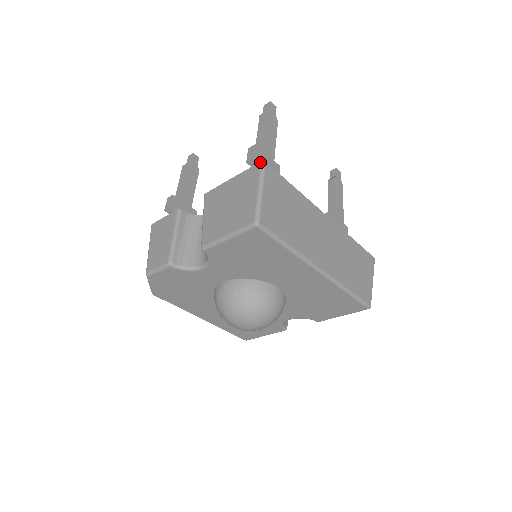
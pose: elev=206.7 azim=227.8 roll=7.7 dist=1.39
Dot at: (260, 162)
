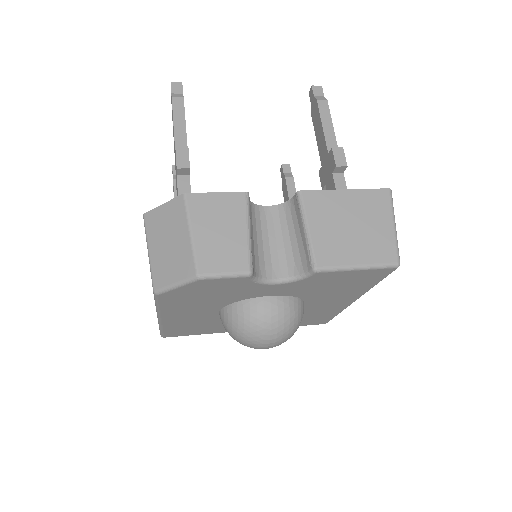
Dot at: (389, 189)
